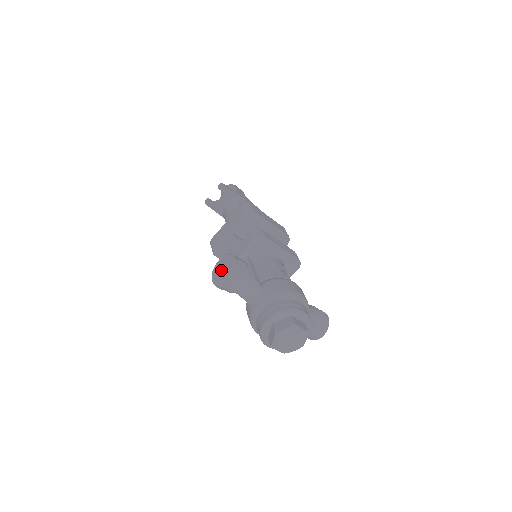
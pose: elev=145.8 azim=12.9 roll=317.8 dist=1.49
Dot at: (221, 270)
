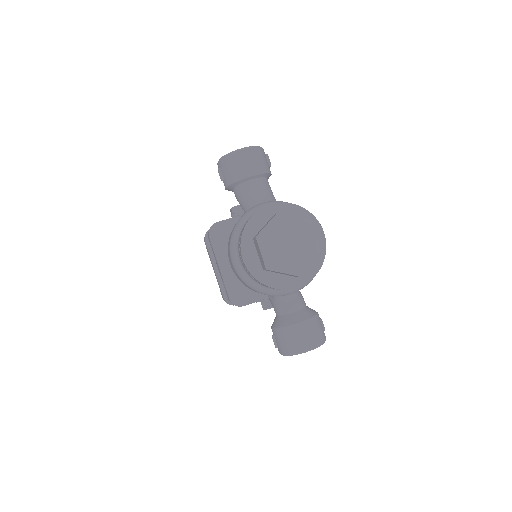
Dot at: occluded
